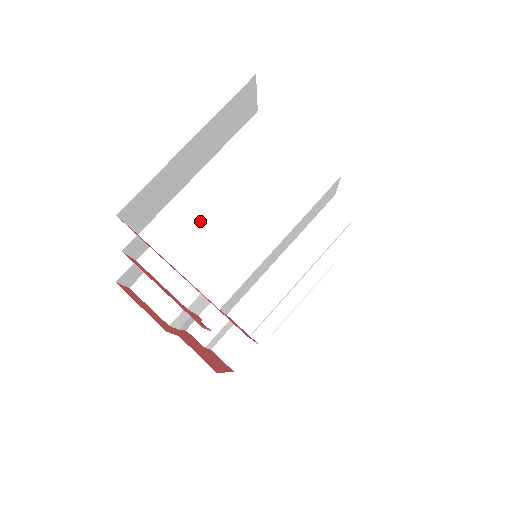
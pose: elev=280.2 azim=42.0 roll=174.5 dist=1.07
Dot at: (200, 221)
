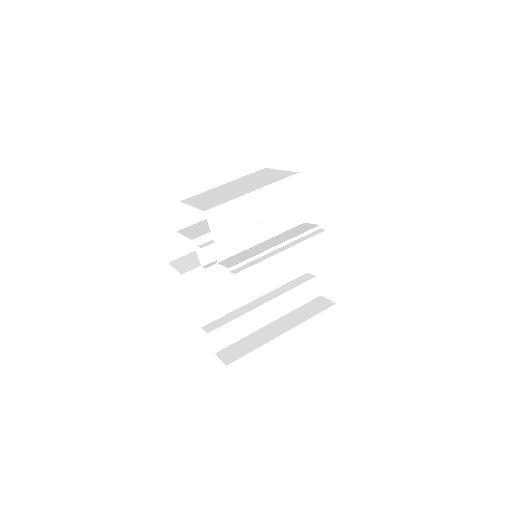
Dot at: (214, 194)
